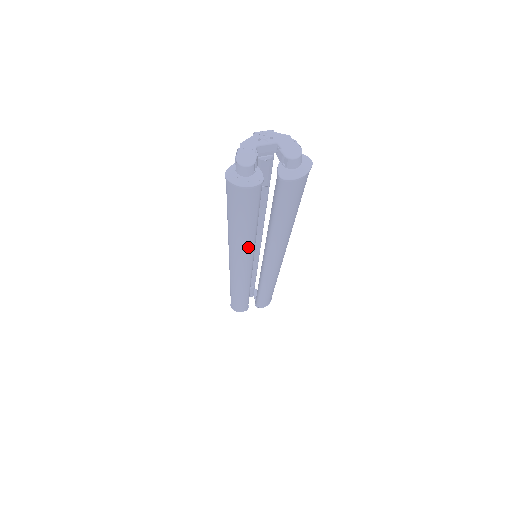
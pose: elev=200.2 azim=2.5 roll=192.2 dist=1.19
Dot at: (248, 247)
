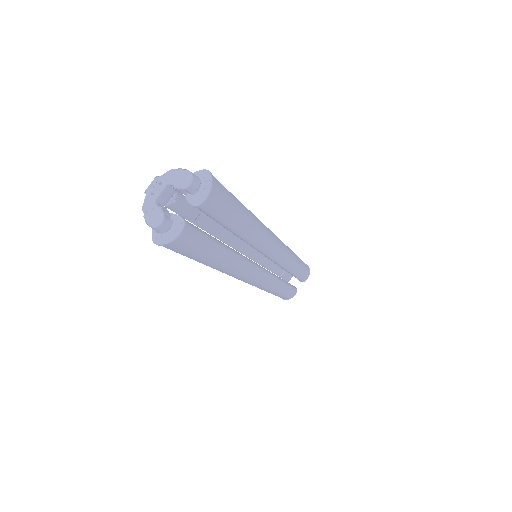
Dot at: (236, 262)
